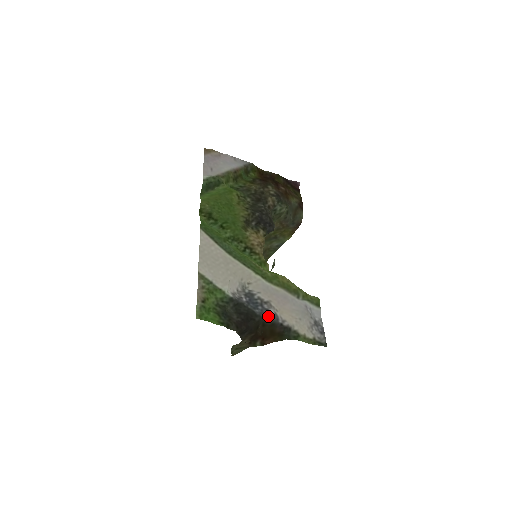
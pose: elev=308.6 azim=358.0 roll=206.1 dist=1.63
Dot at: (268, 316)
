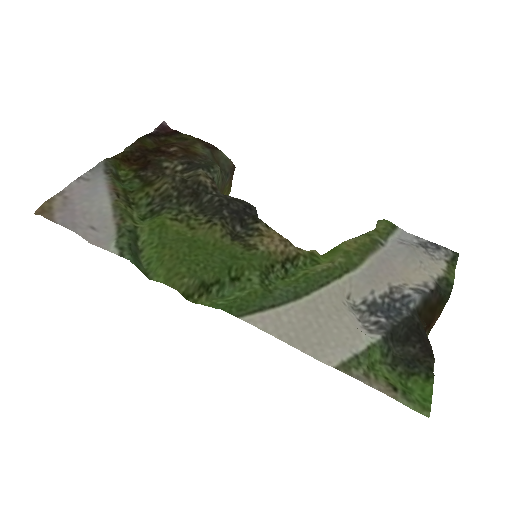
Dot at: (415, 302)
